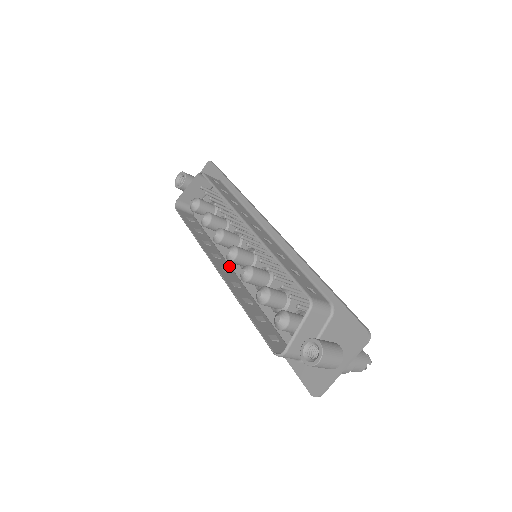
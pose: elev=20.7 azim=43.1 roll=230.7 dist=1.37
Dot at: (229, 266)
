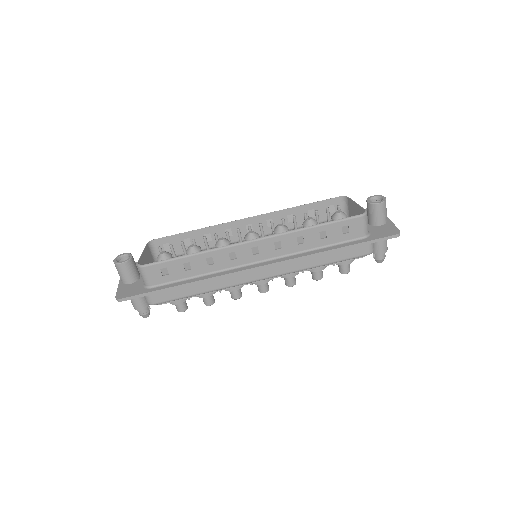
Dot at: (246, 261)
